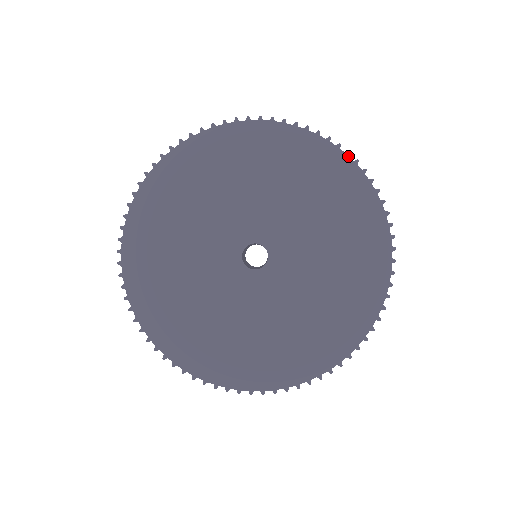
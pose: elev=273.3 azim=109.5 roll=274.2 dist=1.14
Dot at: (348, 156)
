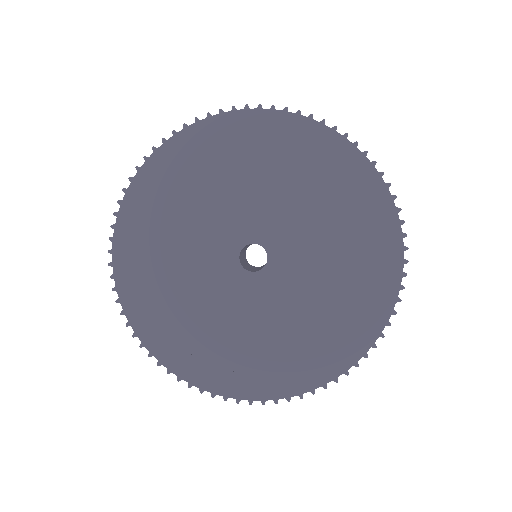
Dot at: (335, 131)
